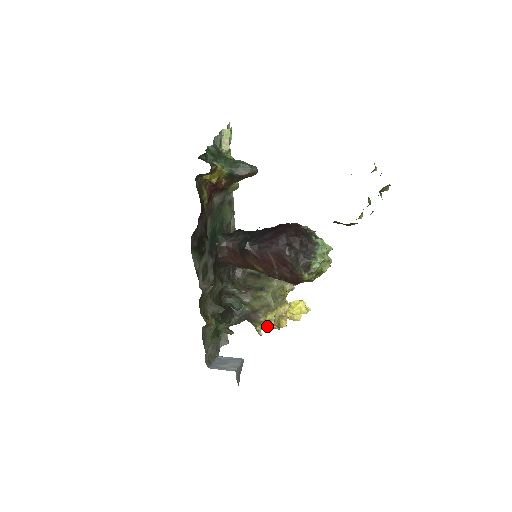
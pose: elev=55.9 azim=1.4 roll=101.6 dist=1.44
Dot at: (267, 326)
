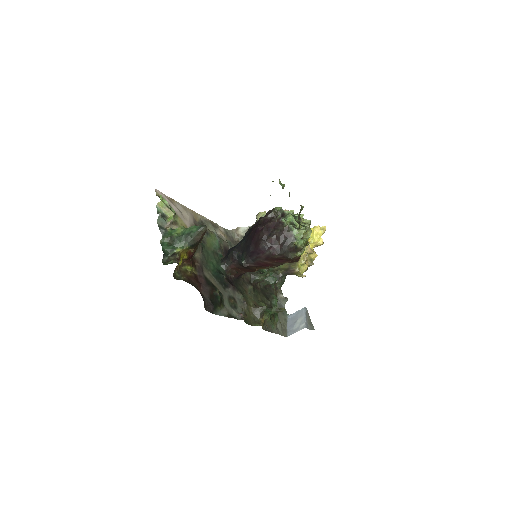
Dot at: (304, 270)
